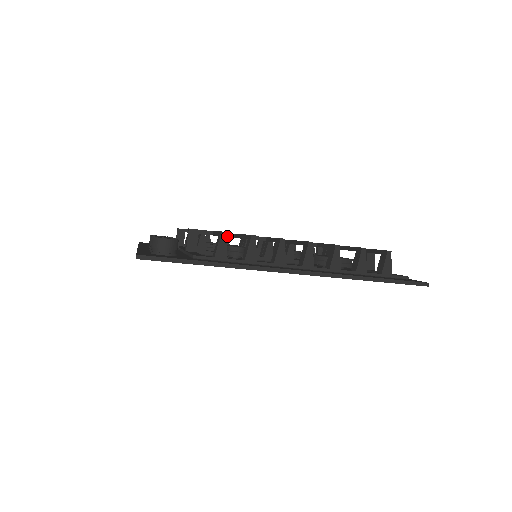
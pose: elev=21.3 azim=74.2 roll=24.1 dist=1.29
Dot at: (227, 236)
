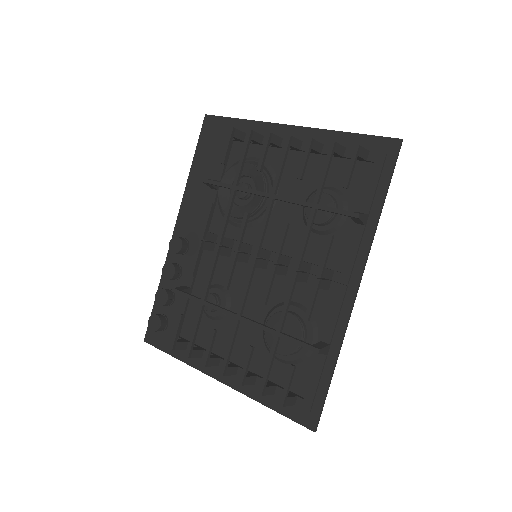
Dot at: (196, 301)
